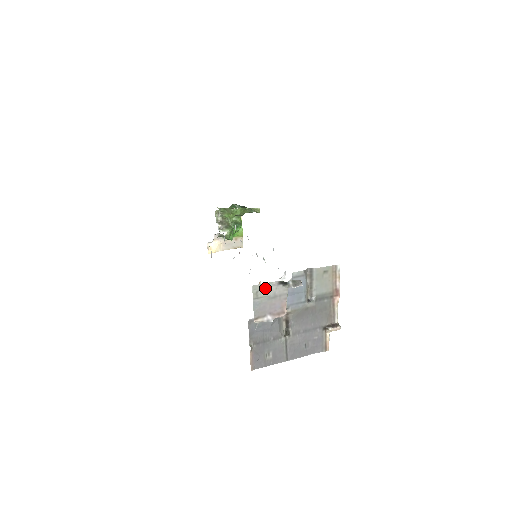
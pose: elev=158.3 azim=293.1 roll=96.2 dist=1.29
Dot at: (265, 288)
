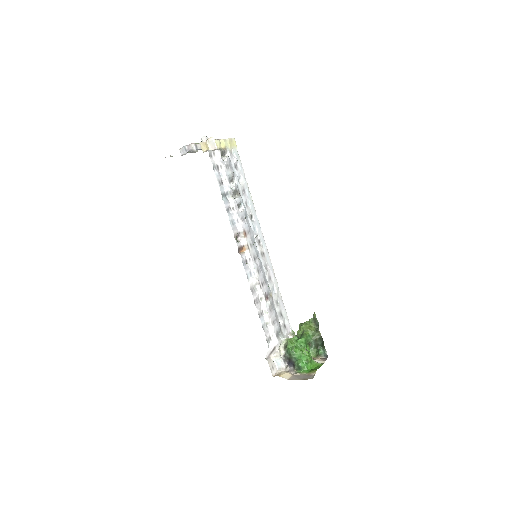
Dot at: occluded
